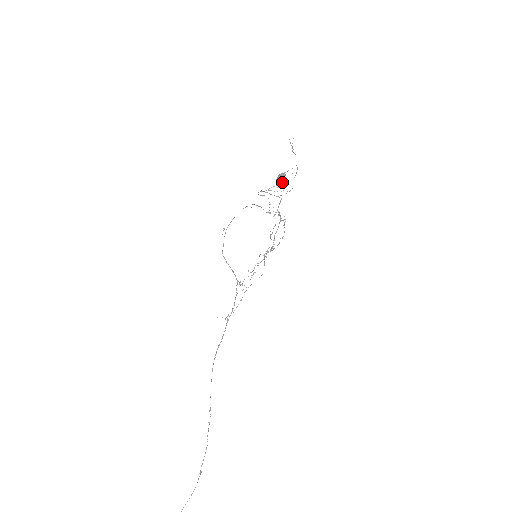
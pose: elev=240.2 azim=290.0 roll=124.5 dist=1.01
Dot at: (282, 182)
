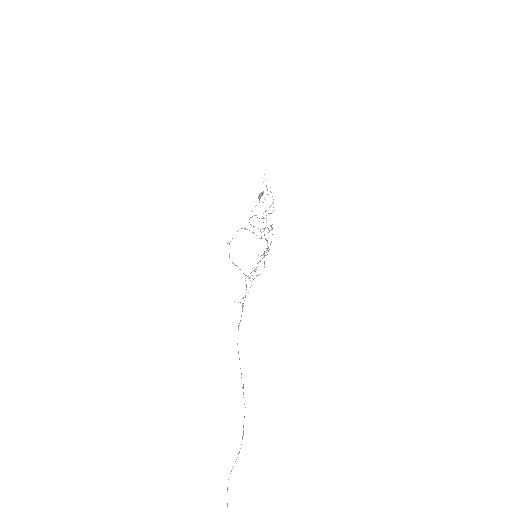
Dot at: occluded
